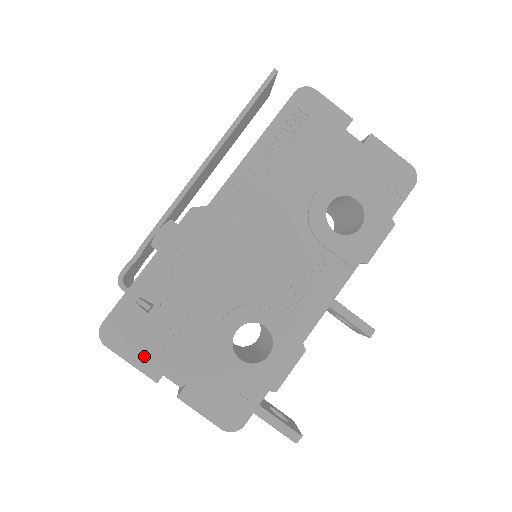
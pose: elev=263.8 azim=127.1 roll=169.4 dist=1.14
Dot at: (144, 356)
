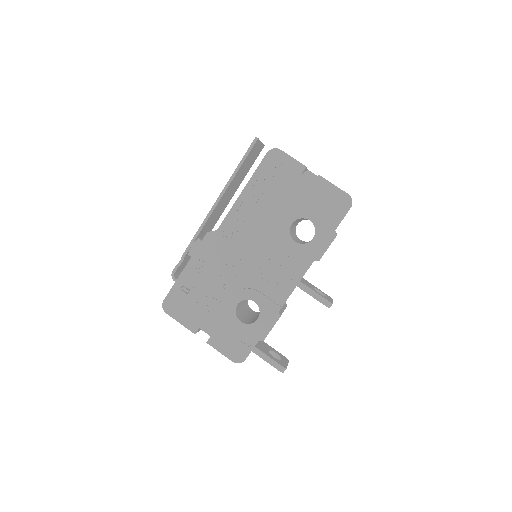
Dot at: (187, 319)
